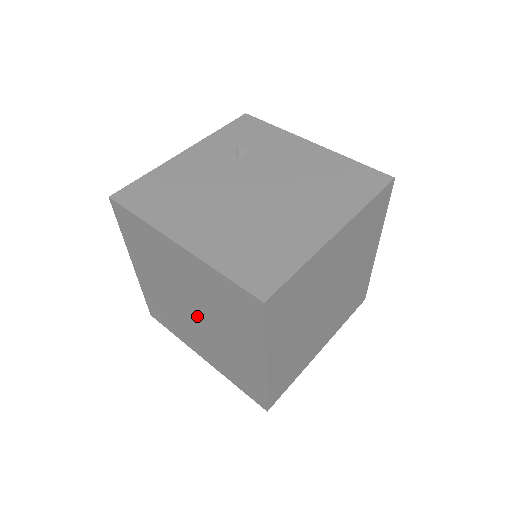
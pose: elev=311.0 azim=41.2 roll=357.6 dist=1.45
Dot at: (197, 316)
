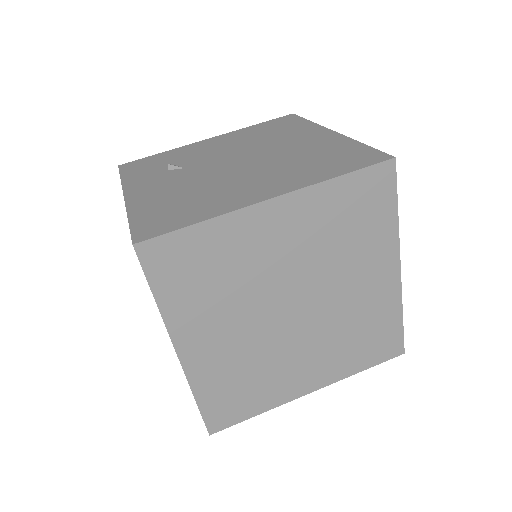
Dot at: (301, 311)
